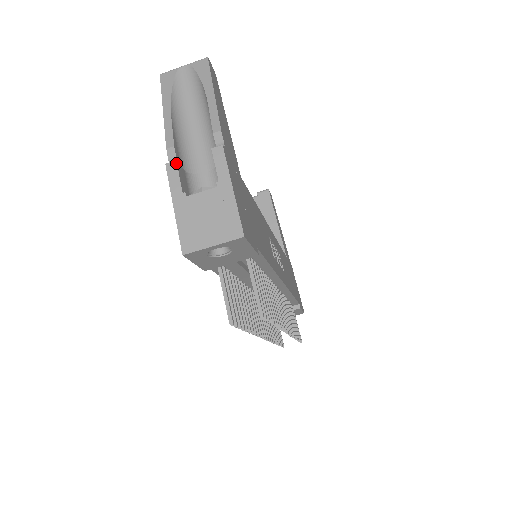
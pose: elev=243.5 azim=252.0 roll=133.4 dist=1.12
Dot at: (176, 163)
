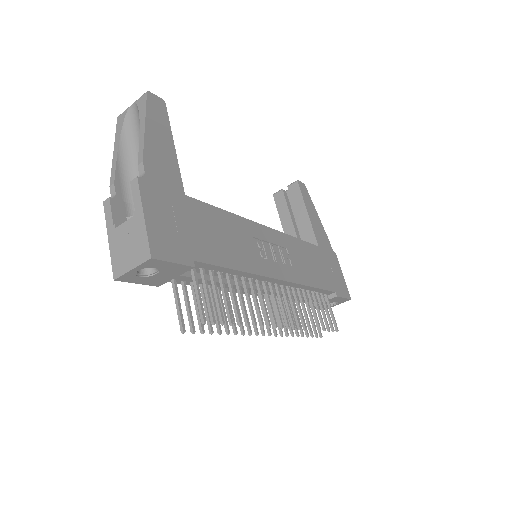
Dot at: (109, 200)
